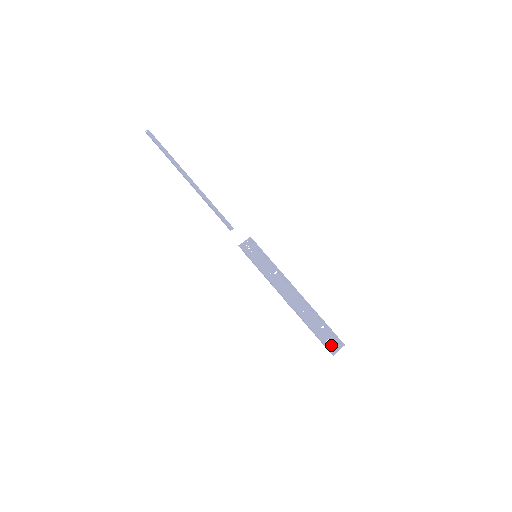
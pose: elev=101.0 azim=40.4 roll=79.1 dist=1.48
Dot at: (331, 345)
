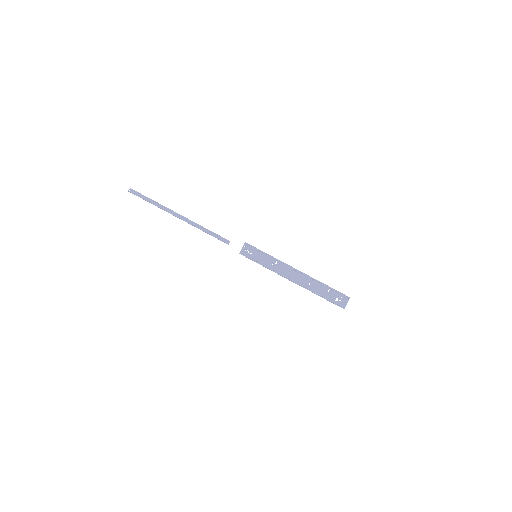
Dot at: (340, 302)
